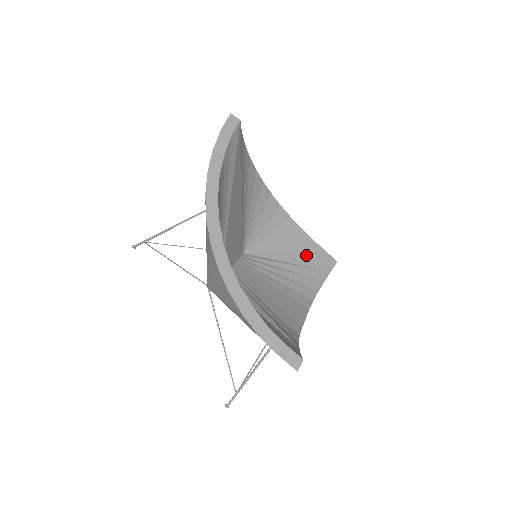
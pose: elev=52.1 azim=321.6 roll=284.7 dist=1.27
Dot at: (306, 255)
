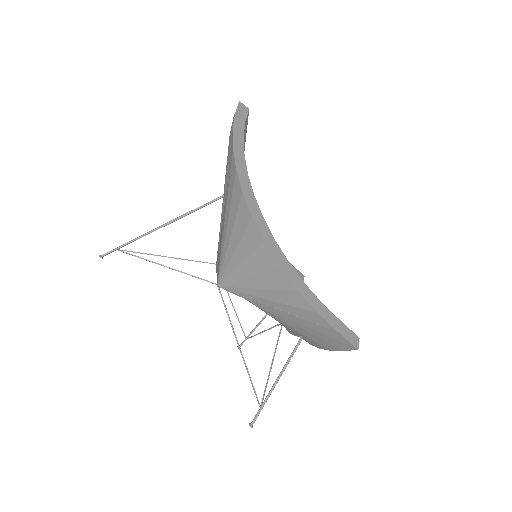
Dot at: occluded
